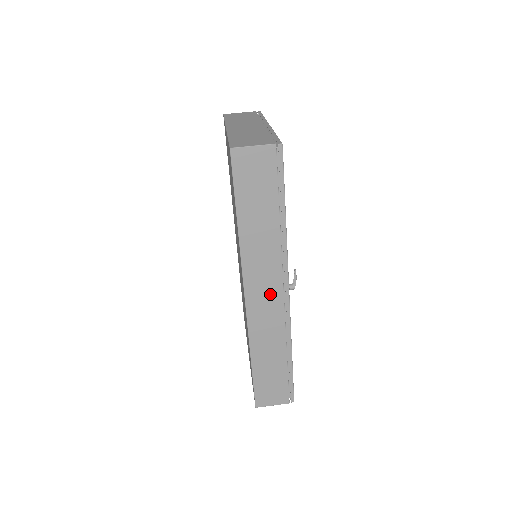
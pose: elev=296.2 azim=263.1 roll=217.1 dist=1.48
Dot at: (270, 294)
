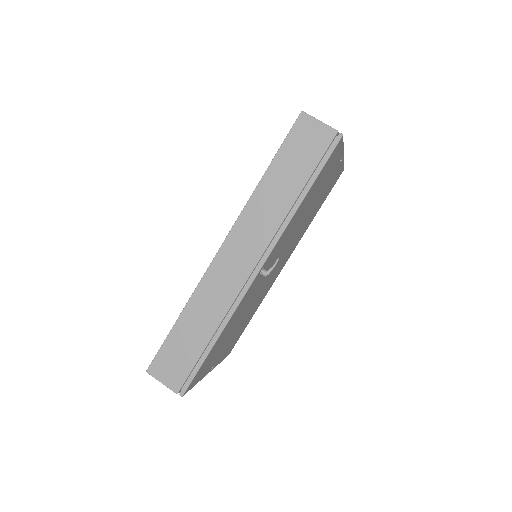
Dot at: (243, 260)
